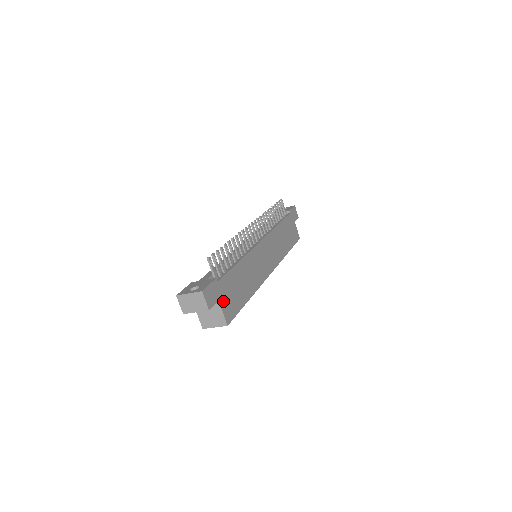
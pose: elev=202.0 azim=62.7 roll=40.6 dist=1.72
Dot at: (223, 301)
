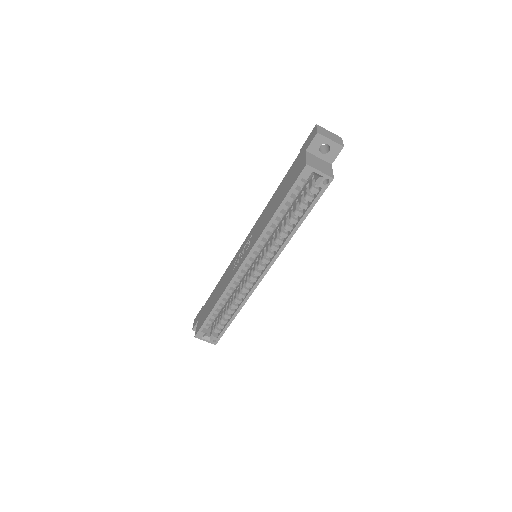
Dot at: occluded
